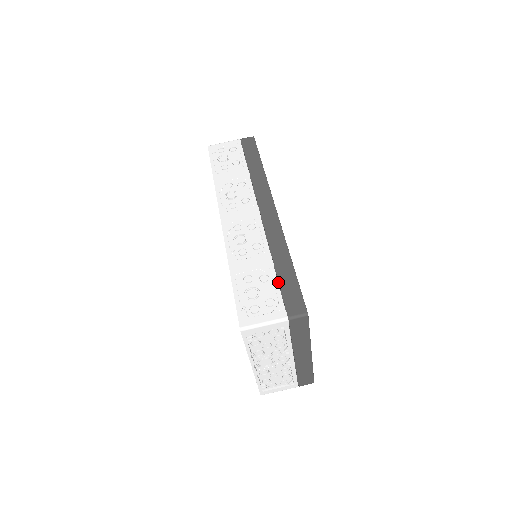
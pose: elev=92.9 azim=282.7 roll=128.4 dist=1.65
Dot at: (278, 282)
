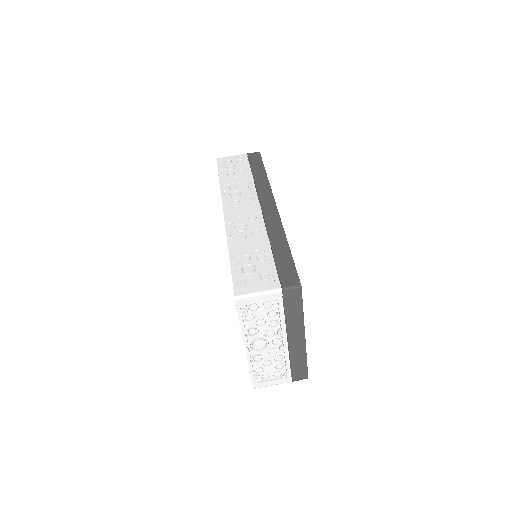
Dot at: (274, 261)
